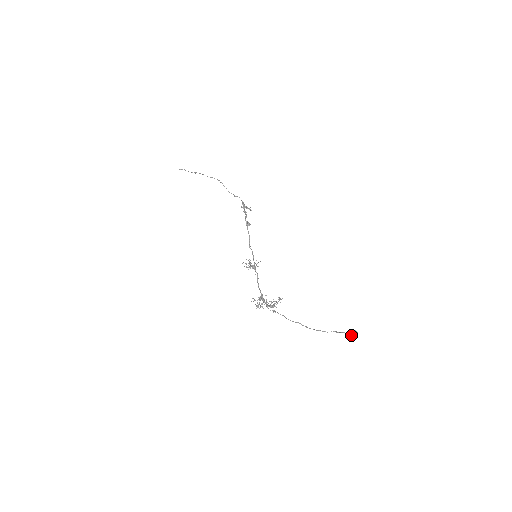
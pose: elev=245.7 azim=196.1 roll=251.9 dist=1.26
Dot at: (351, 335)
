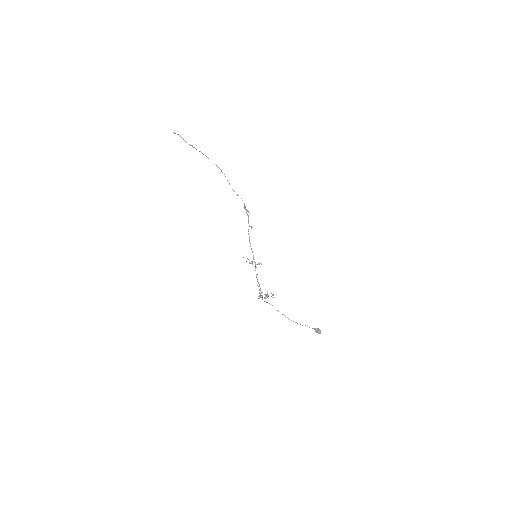
Dot at: (318, 332)
